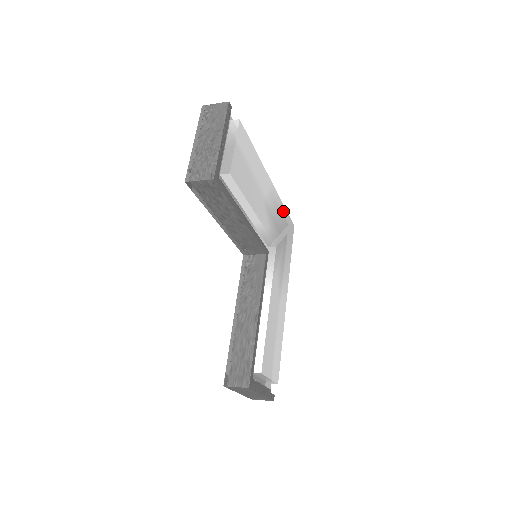
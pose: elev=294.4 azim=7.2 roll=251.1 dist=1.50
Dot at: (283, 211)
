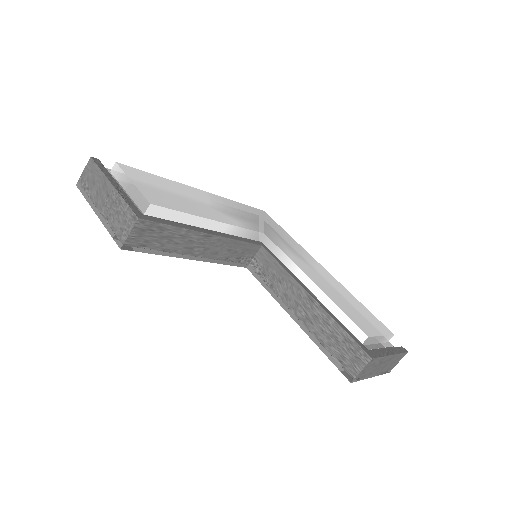
Dot at: (240, 206)
